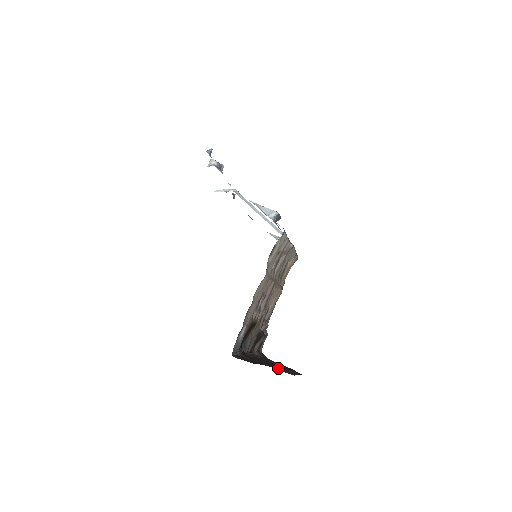
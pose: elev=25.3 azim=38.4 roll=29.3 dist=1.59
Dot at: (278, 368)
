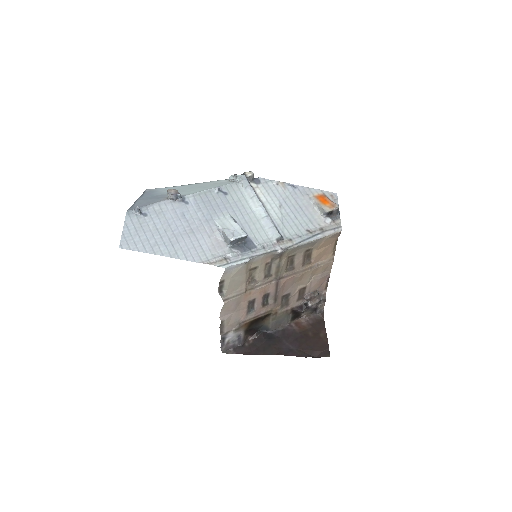
Dot at: (300, 349)
